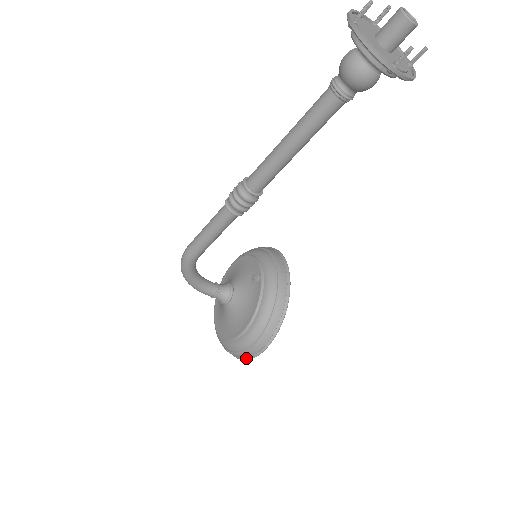
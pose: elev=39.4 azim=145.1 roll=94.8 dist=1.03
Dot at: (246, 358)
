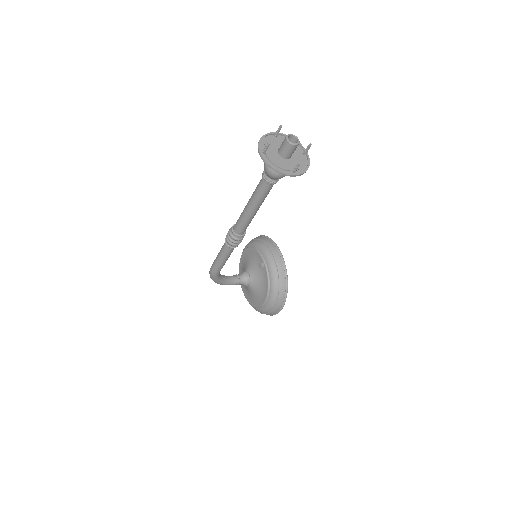
Dot at: occluded
